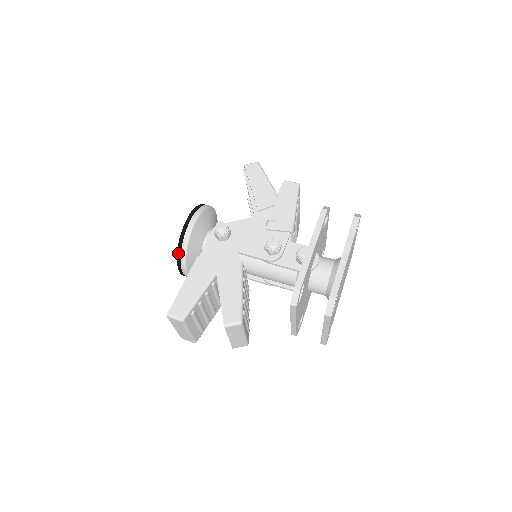
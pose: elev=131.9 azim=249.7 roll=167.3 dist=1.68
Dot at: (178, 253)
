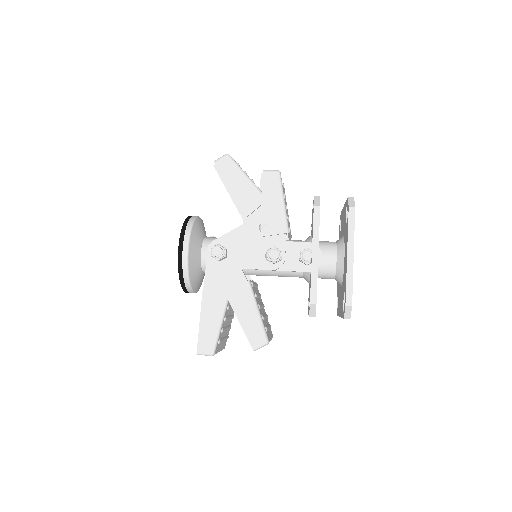
Dot at: (181, 284)
